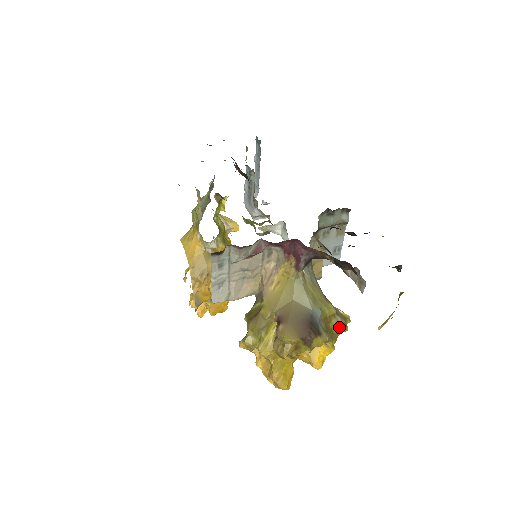
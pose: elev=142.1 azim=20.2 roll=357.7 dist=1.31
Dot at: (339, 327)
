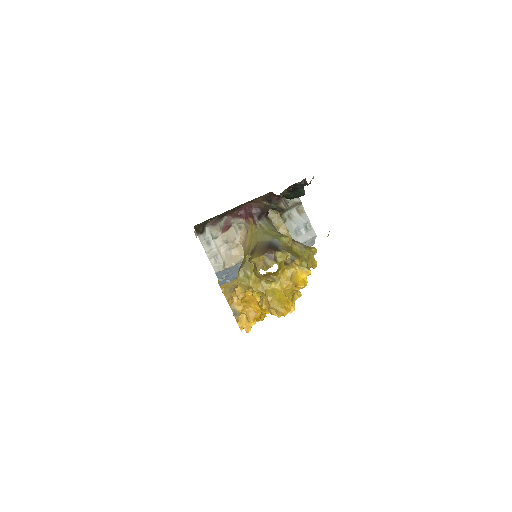
Dot at: (302, 250)
